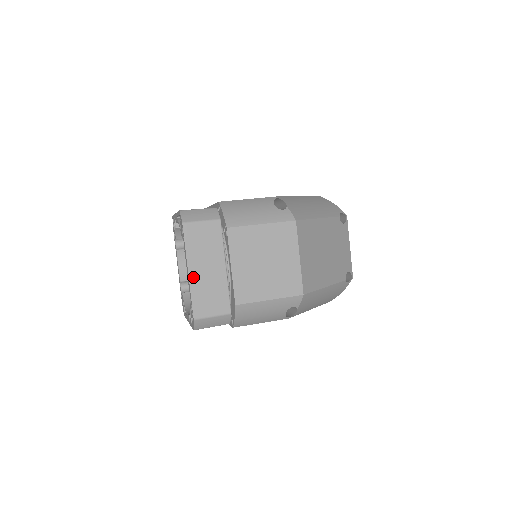
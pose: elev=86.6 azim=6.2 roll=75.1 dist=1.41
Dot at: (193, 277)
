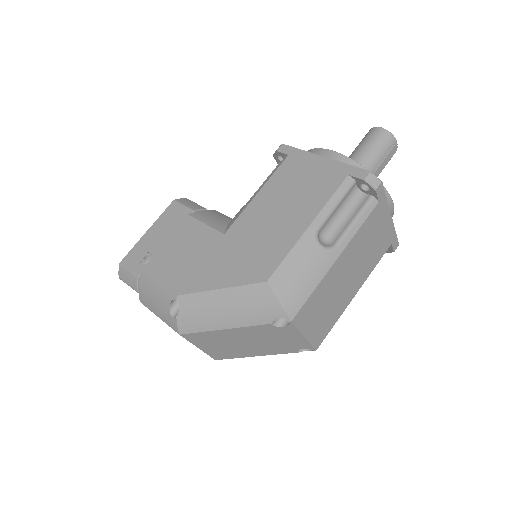
Dot at: occluded
